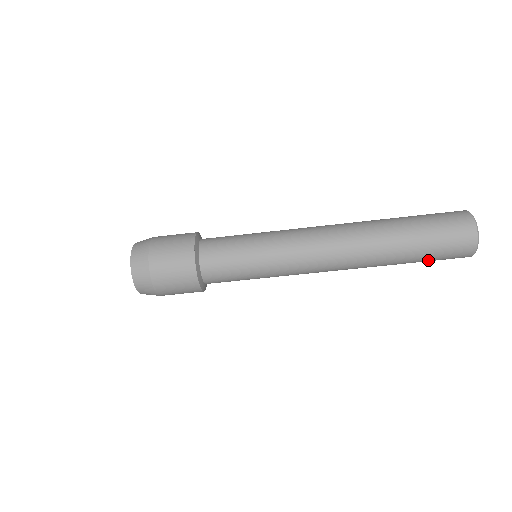
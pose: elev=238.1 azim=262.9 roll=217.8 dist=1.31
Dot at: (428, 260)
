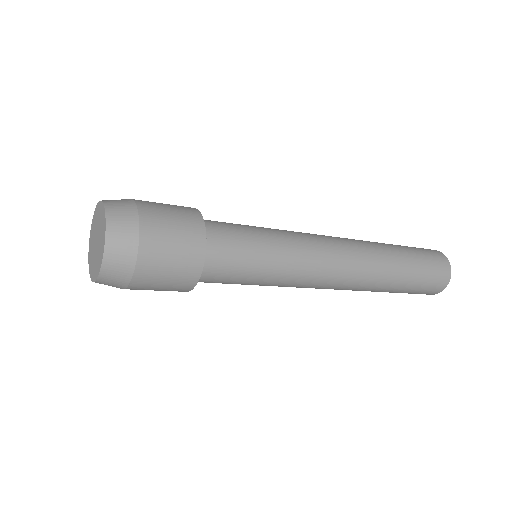
Dot at: occluded
